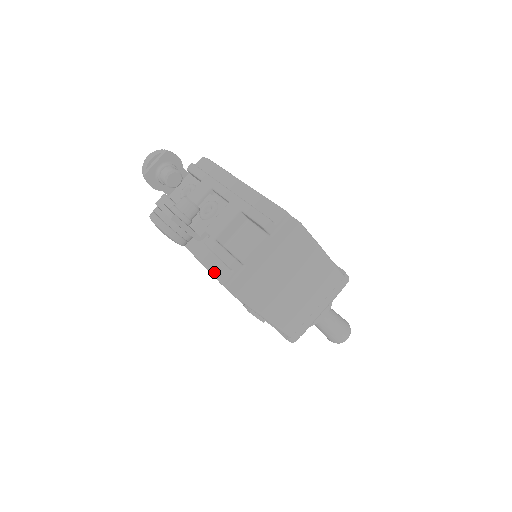
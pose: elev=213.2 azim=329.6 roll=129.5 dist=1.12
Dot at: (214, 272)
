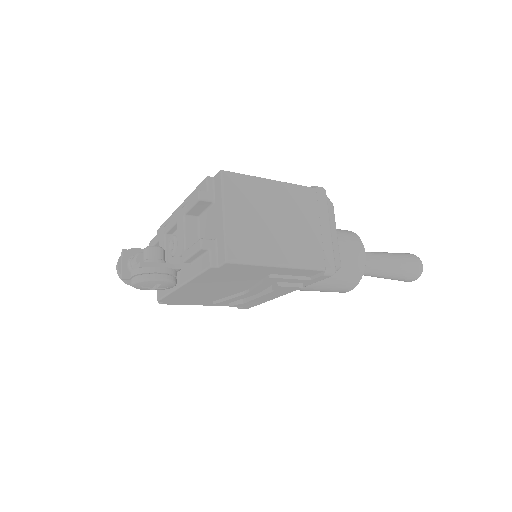
Dot at: (202, 268)
